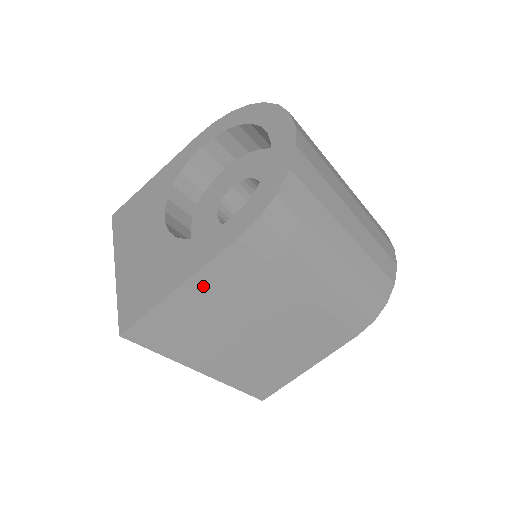
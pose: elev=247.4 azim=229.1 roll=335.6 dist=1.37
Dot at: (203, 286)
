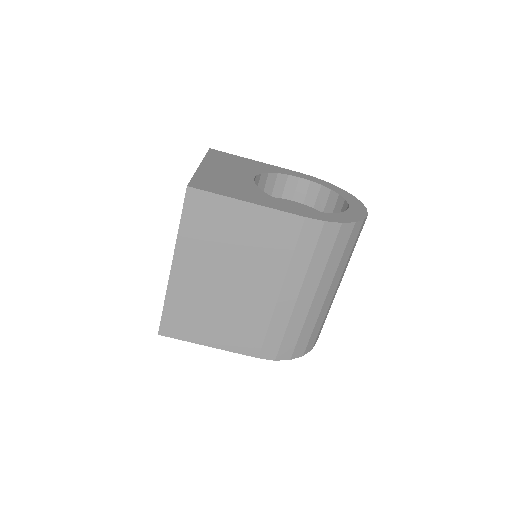
Dot at: (257, 218)
